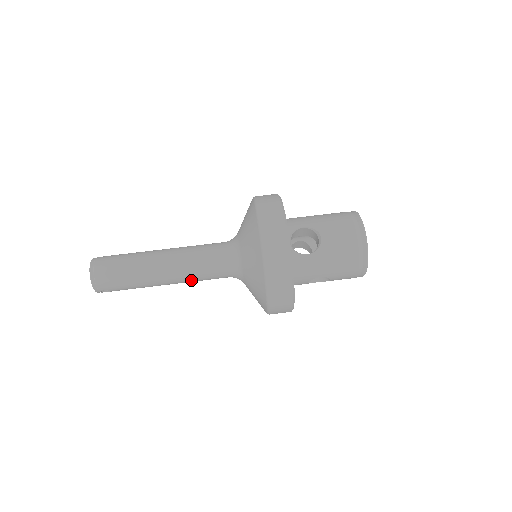
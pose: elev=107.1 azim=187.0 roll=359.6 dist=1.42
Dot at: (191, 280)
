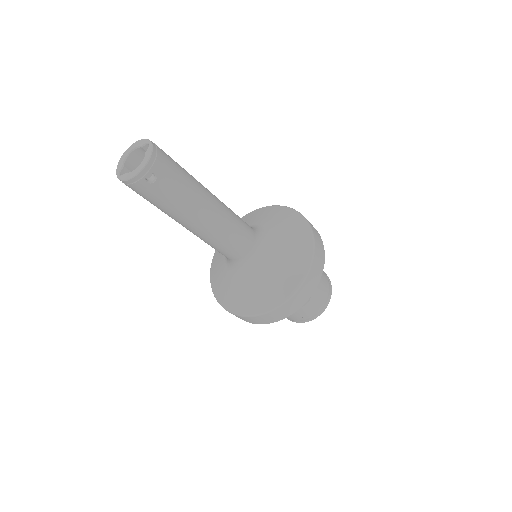
Dot at: (225, 232)
